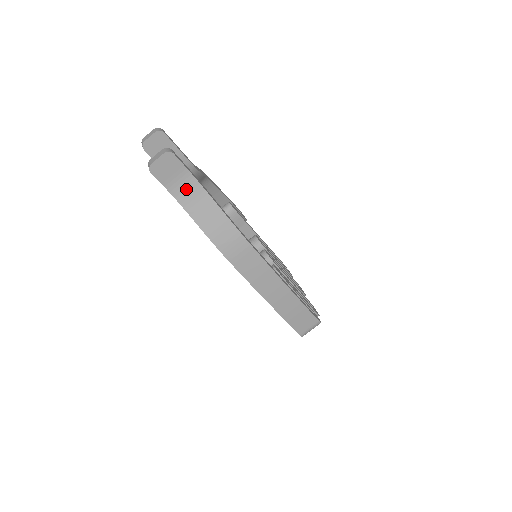
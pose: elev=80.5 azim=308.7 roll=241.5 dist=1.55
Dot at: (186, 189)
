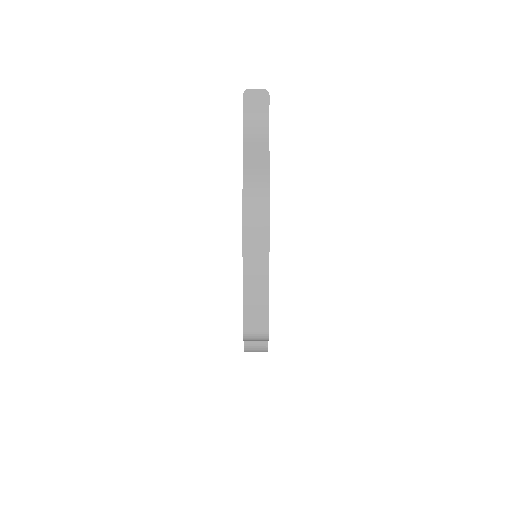
Dot at: (256, 127)
